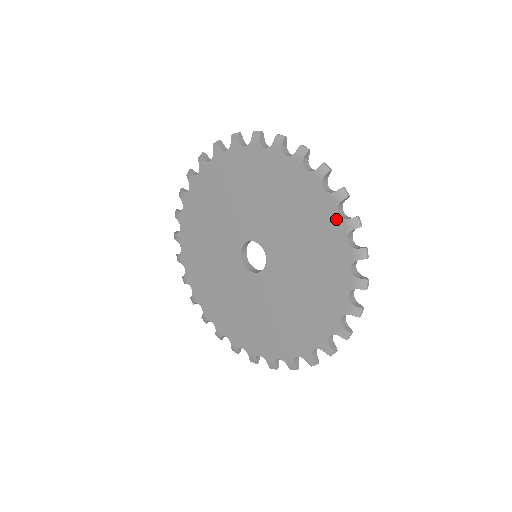
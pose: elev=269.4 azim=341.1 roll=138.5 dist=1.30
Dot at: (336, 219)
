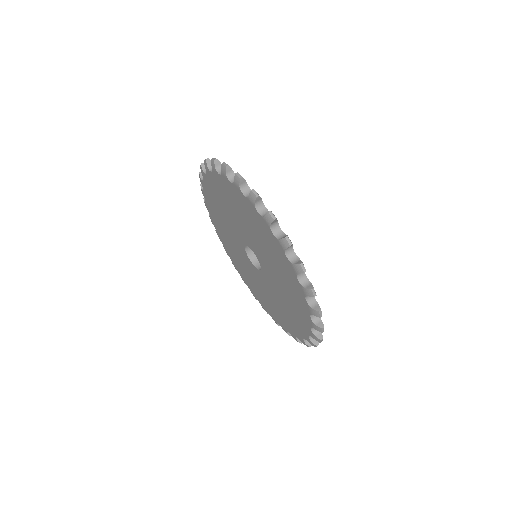
Dot at: (260, 218)
